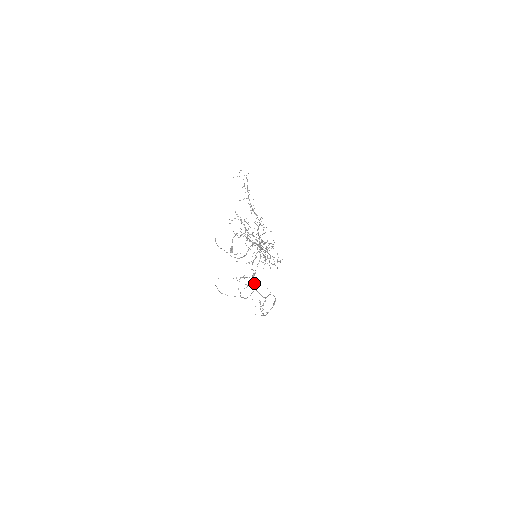
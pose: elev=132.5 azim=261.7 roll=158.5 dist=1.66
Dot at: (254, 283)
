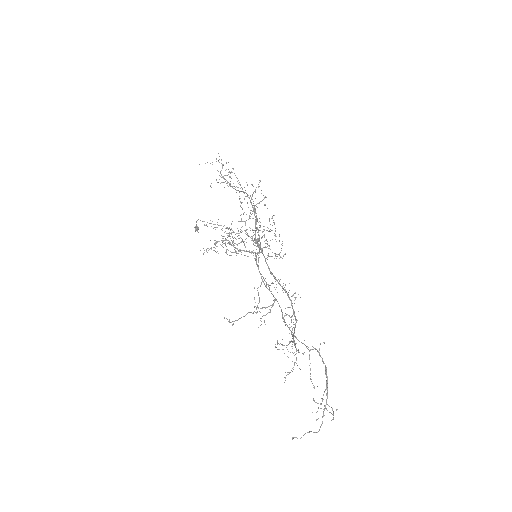
Dot at: (268, 286)
